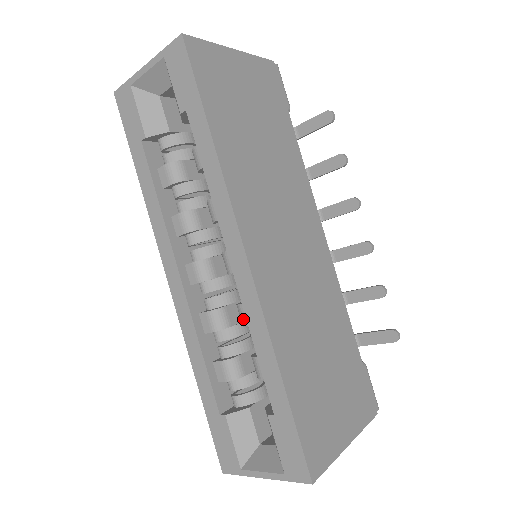
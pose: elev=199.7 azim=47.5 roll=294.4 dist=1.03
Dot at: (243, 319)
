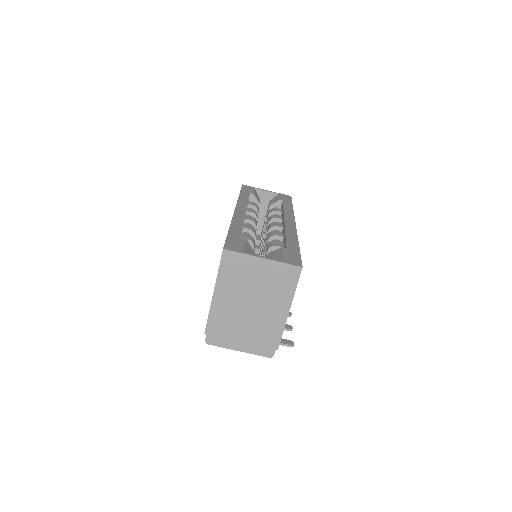
Dot at: (276, 234)
